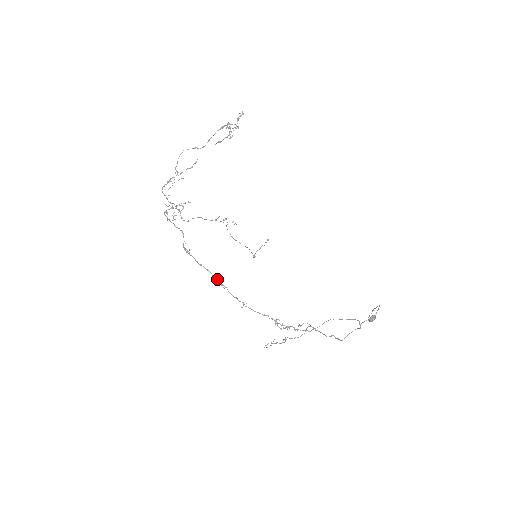
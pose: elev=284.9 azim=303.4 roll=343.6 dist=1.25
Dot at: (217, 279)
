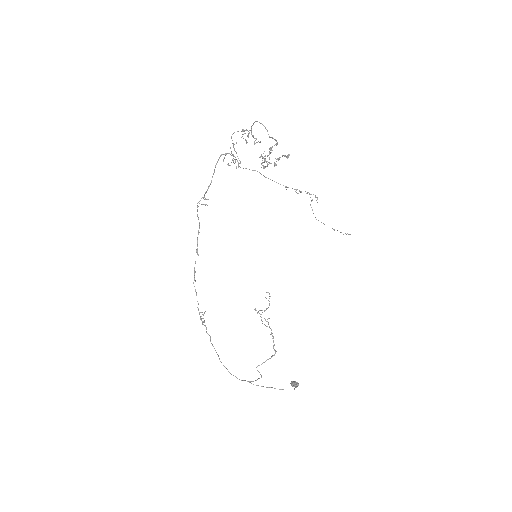
Dot at: (197, 246)
